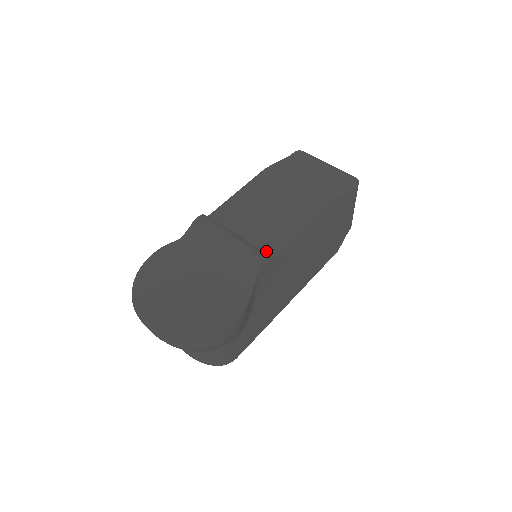
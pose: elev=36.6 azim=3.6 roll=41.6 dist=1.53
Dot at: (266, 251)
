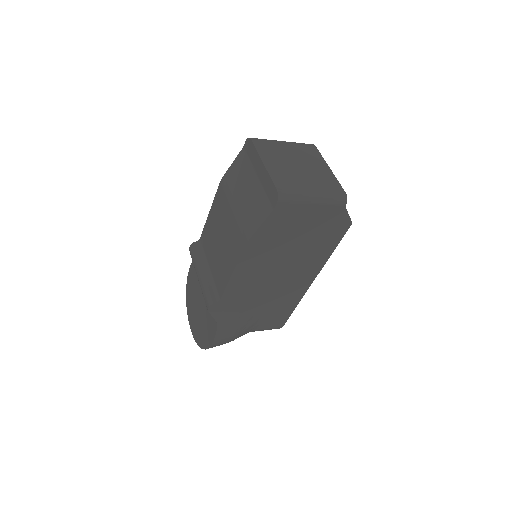
Dot at: (217, 290)
